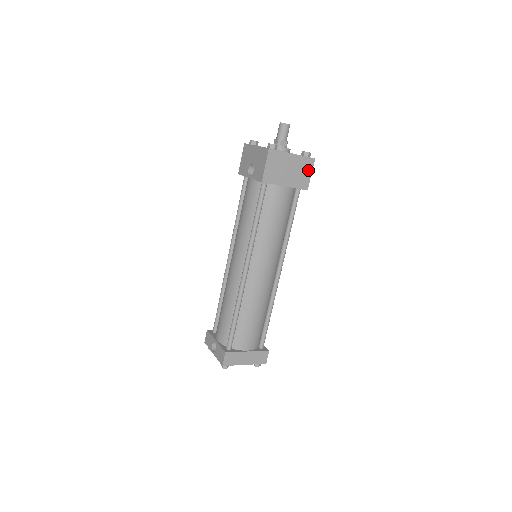
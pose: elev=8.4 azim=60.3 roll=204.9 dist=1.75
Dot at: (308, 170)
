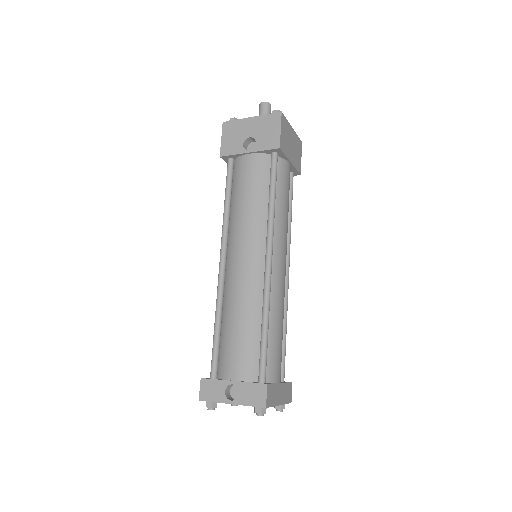
Dot at: (299, 152)
